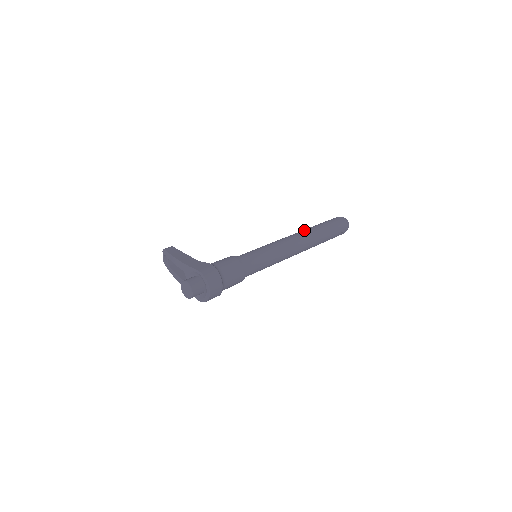
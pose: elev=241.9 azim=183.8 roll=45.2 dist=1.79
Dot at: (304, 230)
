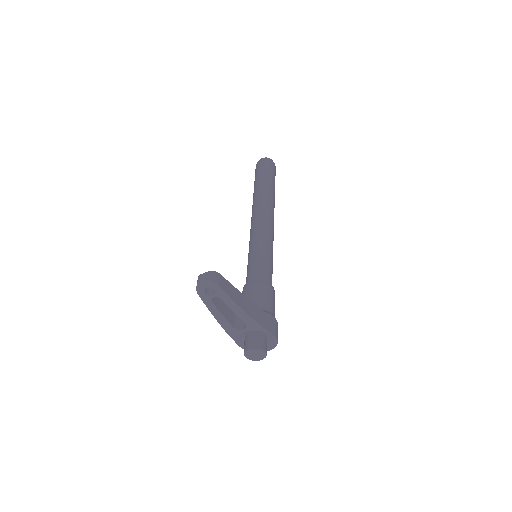
Dot at: (271, 201)
